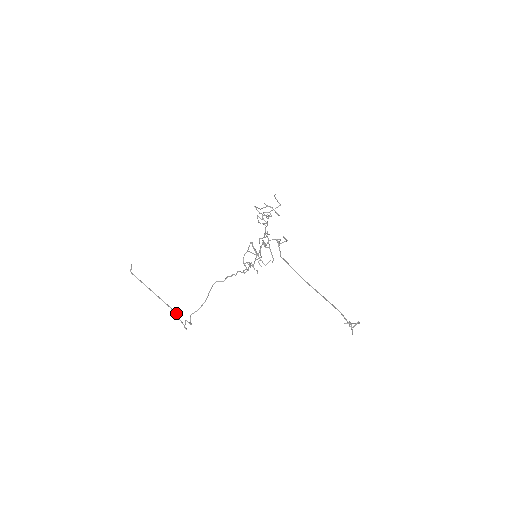
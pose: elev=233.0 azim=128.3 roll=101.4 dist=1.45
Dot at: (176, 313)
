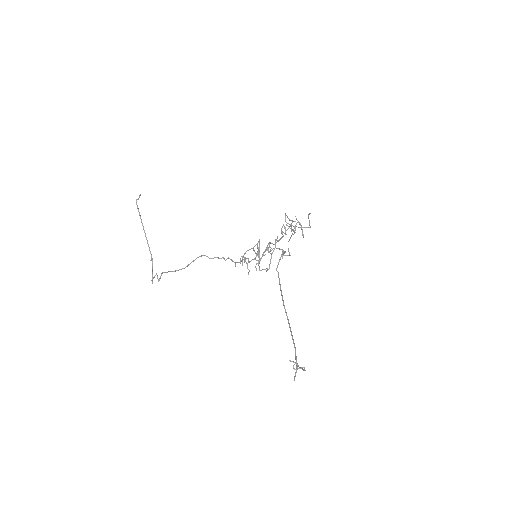
Dot at: (152, 263)
